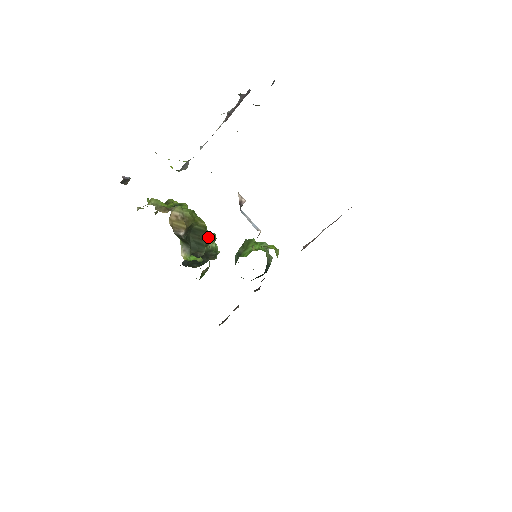
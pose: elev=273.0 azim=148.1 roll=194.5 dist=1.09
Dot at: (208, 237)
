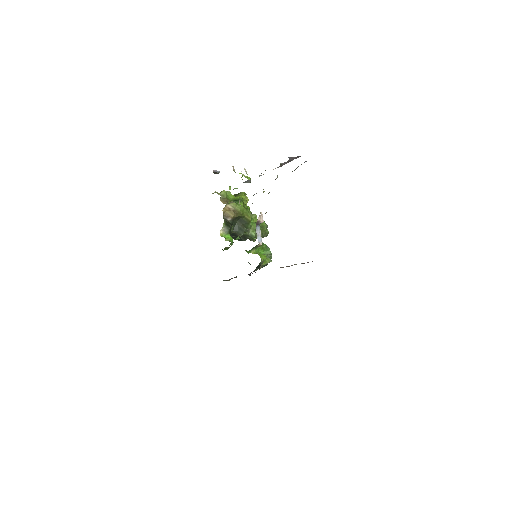
Dot at: (252, 227)
